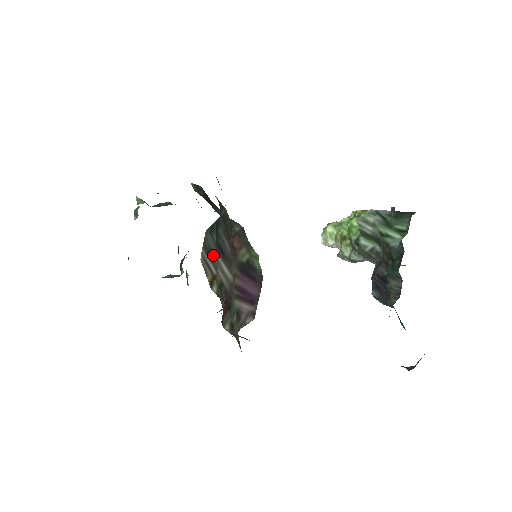
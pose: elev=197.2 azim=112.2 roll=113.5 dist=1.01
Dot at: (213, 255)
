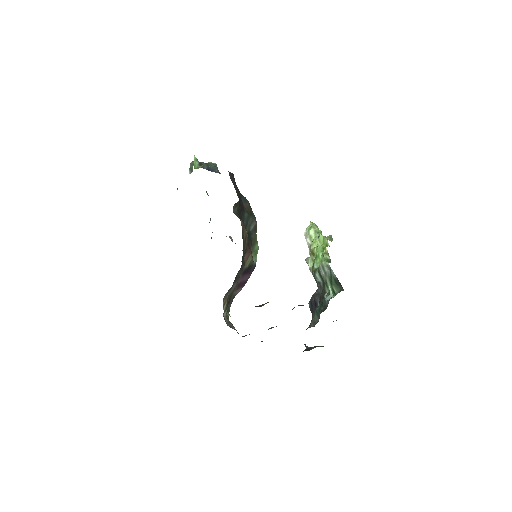
Dot at: (230, 290)
